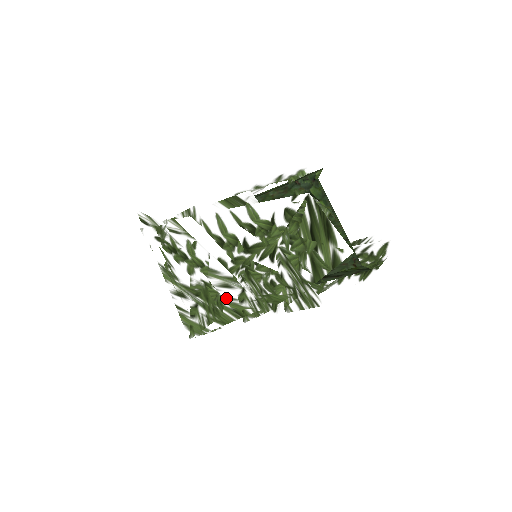
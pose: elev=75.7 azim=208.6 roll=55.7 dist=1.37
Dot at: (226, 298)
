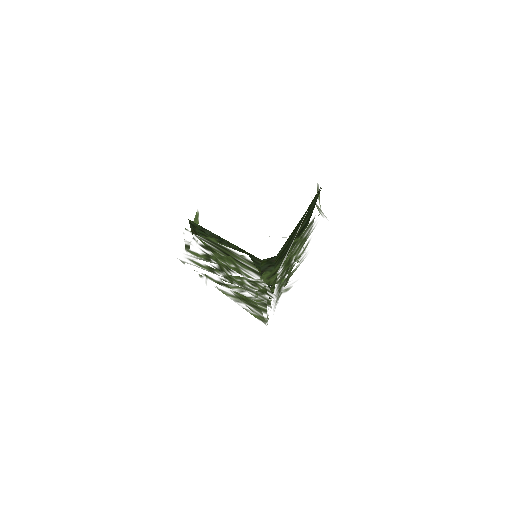
Dot at: occluded
